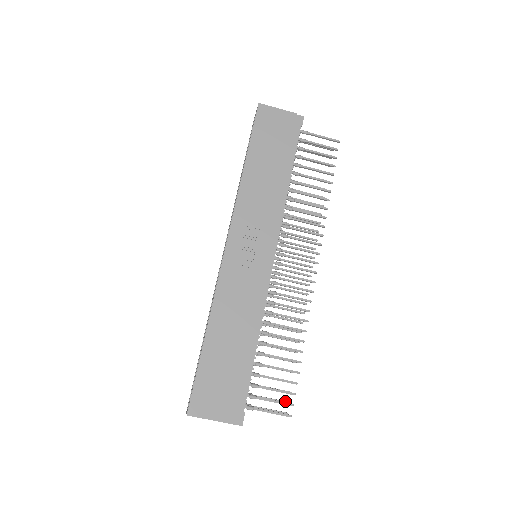
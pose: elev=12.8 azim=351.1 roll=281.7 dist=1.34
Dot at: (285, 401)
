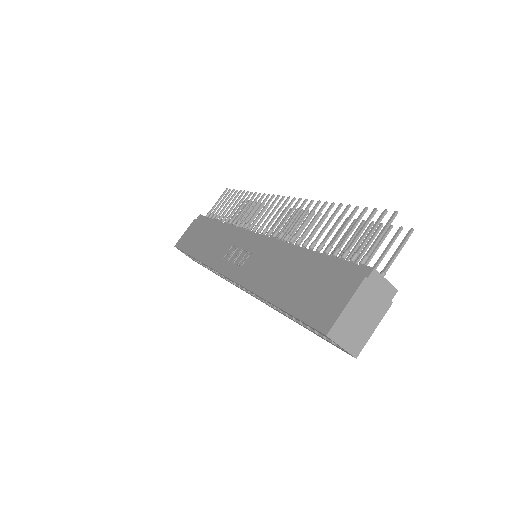
Dot at: occluded
